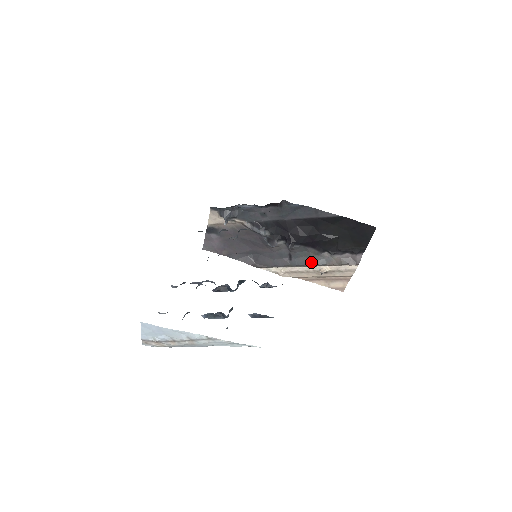
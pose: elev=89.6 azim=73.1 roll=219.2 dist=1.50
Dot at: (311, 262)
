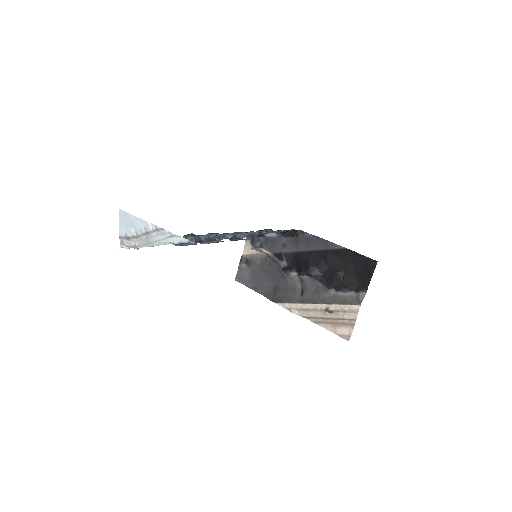
Dot at: (319, 298)
